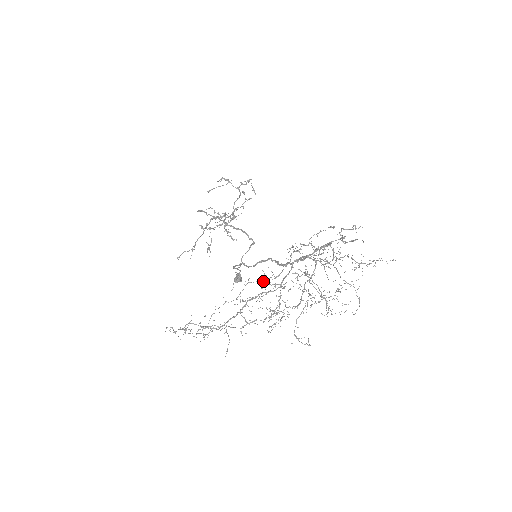
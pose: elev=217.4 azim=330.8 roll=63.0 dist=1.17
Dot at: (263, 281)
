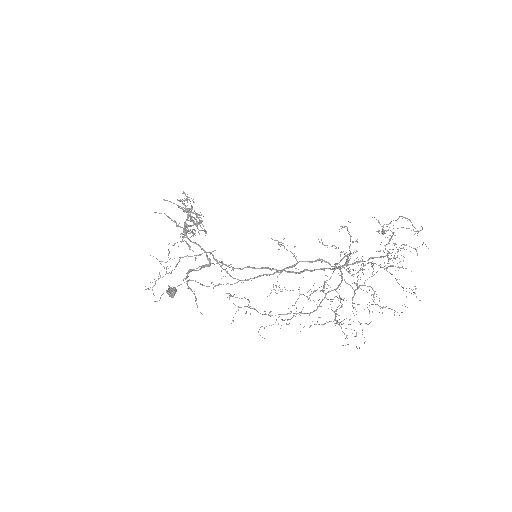
Dot at: (350, 238)
